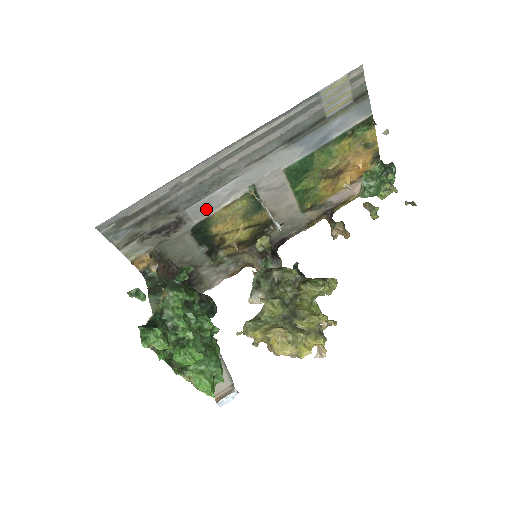
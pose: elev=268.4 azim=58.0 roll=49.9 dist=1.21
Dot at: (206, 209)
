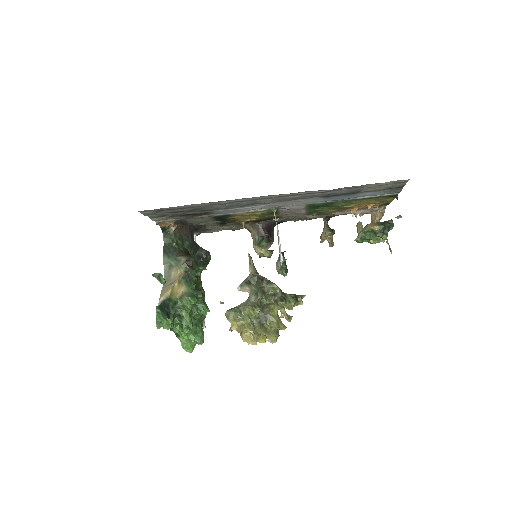
Dot at: (232, 211)
